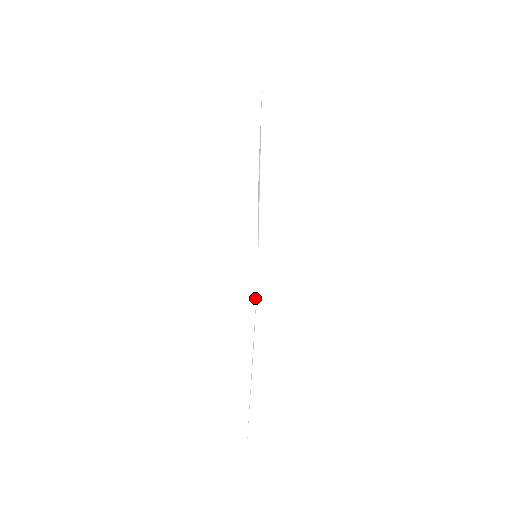
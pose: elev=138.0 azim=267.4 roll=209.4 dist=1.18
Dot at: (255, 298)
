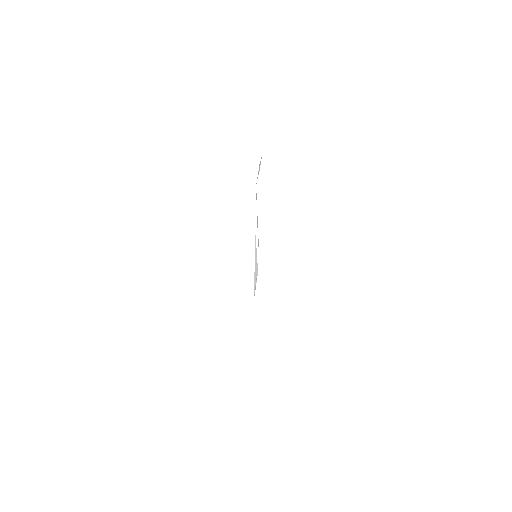
Dot at: (256, 270)
